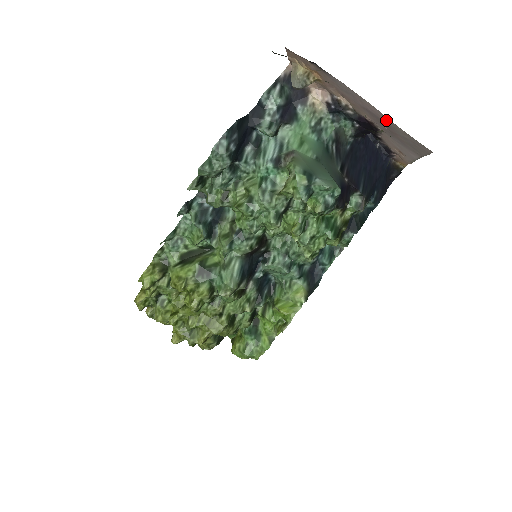
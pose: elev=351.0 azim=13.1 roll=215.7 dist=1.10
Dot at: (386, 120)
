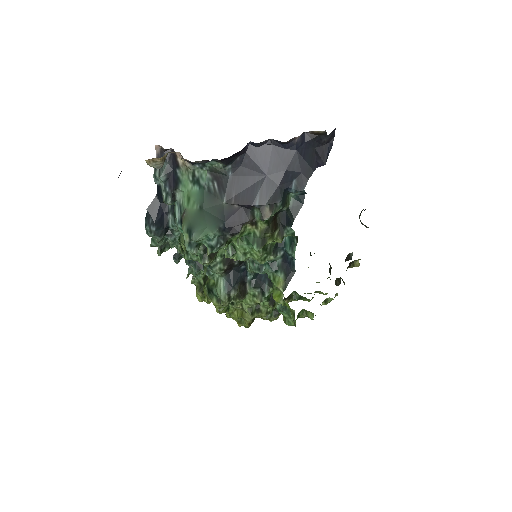
Dot at: occluded
